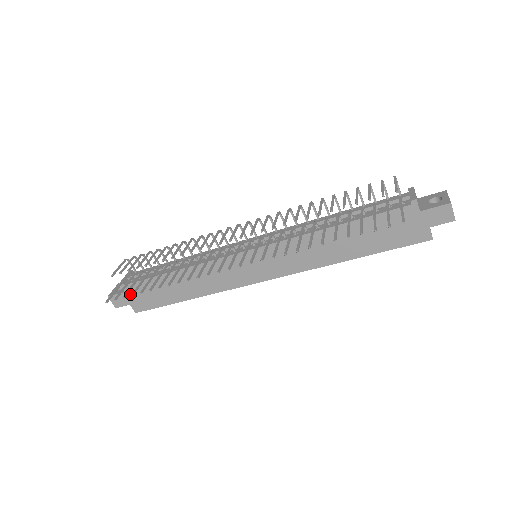
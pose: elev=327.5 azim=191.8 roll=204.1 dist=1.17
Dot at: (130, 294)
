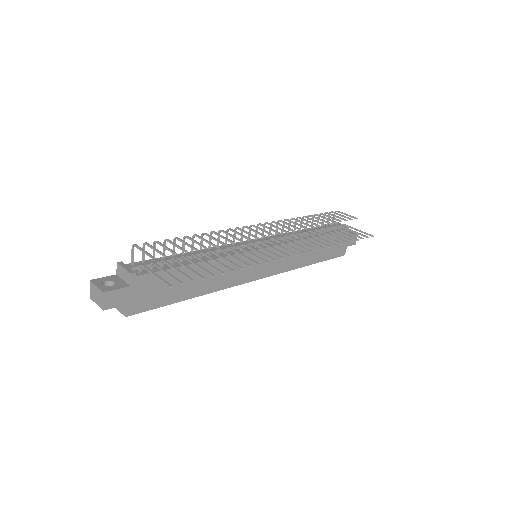
Dot at: (135, 289)
